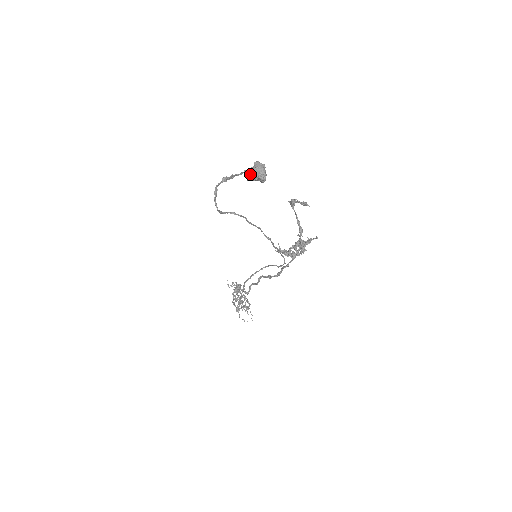
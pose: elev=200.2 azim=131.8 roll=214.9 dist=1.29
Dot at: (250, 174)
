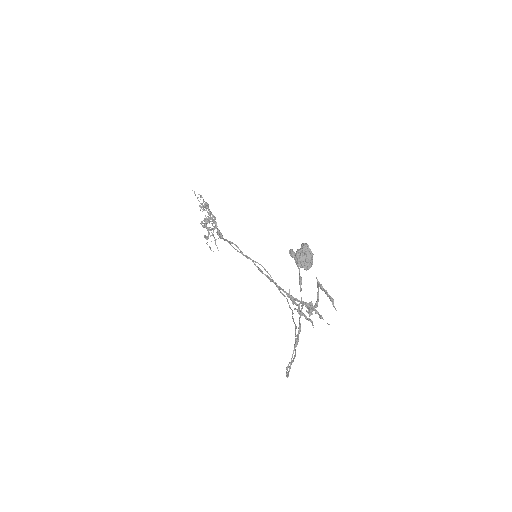
Dot at: (297, 259)
